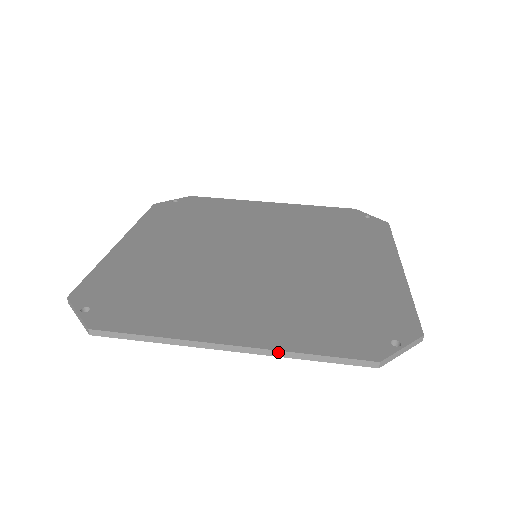
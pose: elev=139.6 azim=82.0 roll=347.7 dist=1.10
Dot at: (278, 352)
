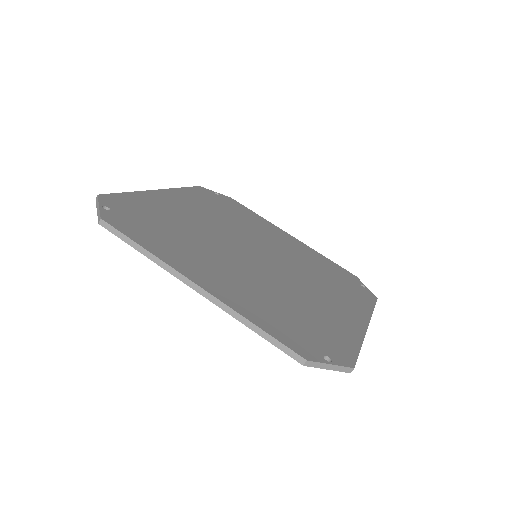
Dot at: (232, 311)
